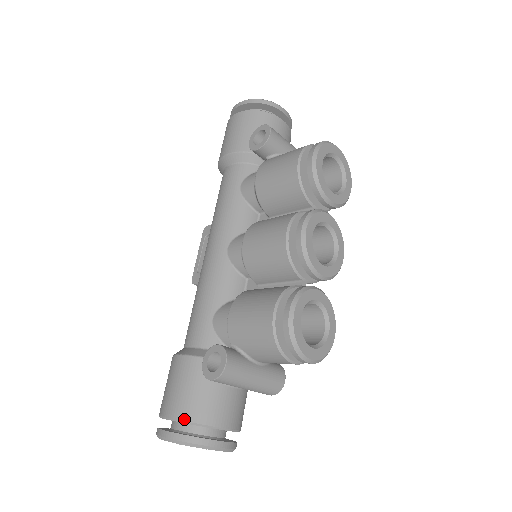
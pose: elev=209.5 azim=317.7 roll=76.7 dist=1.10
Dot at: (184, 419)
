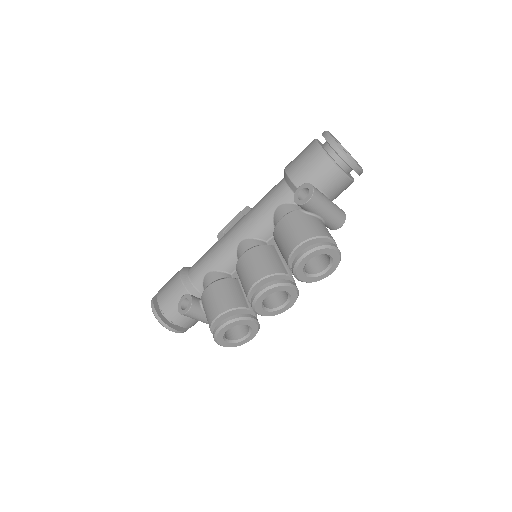
Dot at: (162, 310)
